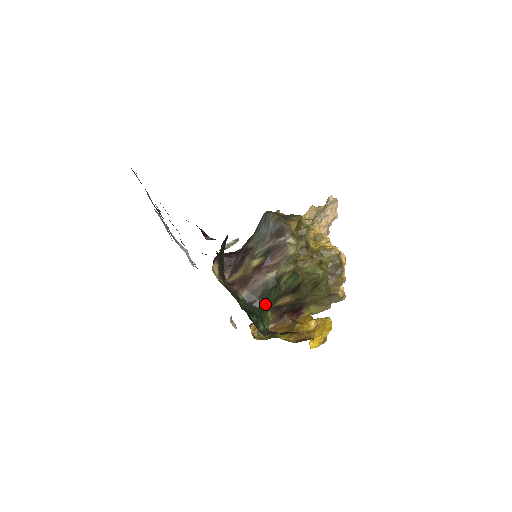
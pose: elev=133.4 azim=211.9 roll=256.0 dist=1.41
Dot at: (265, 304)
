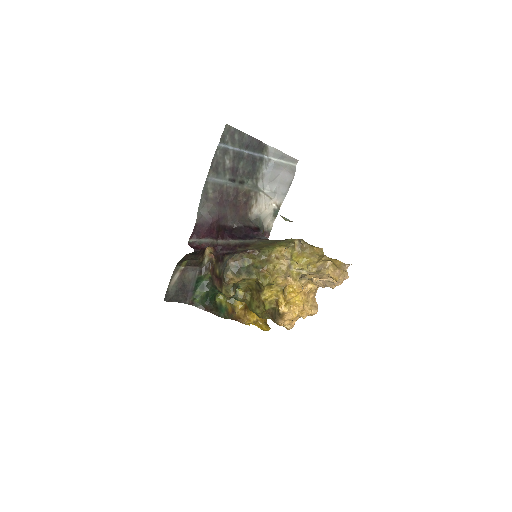
Dot at: occluded
